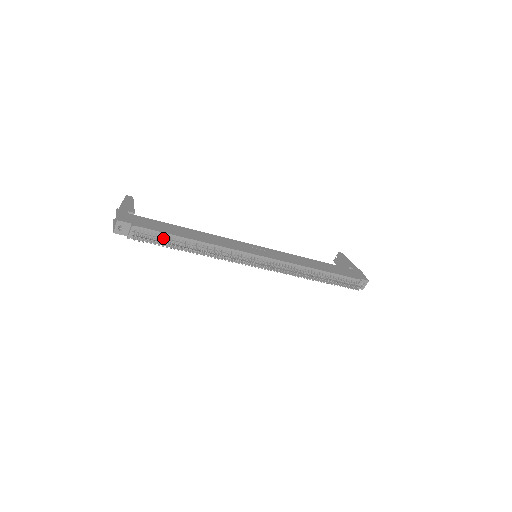
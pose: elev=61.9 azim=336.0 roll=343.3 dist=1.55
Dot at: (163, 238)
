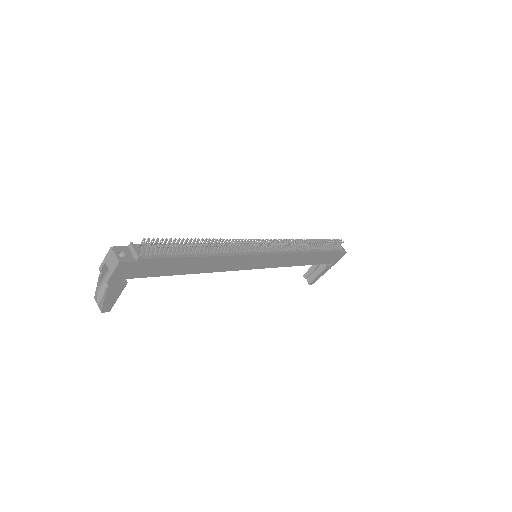
Dot at: occluded
